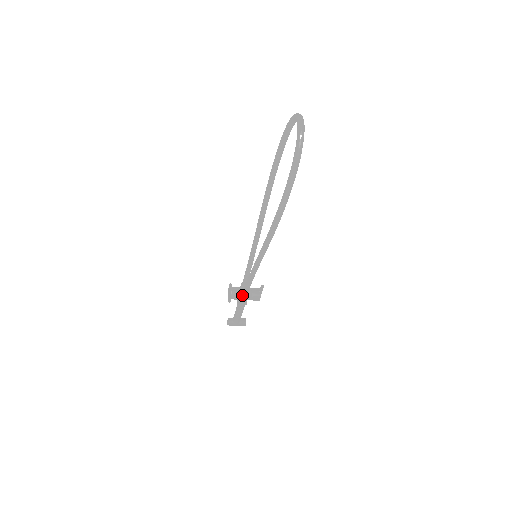
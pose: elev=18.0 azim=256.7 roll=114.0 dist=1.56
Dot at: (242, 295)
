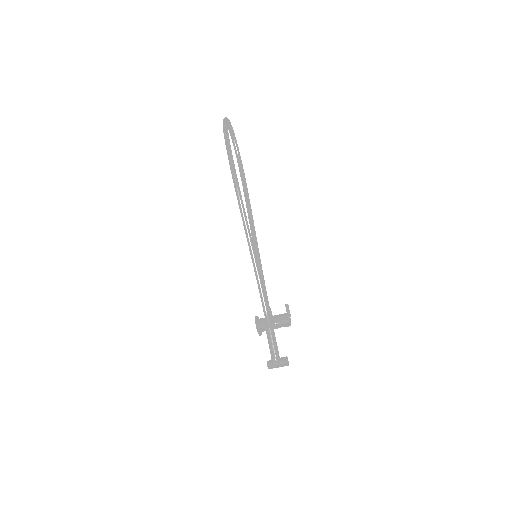
Dot at: (263, 311)
